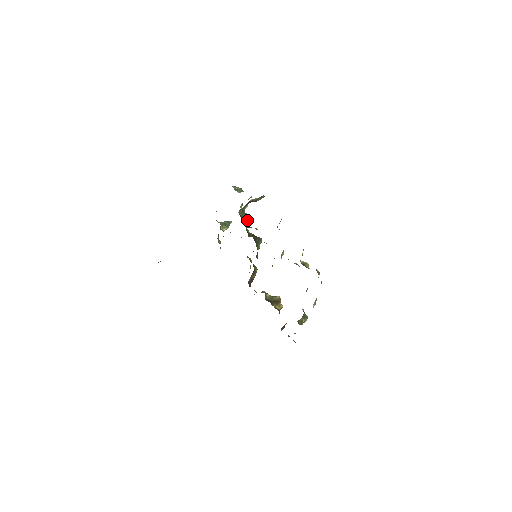
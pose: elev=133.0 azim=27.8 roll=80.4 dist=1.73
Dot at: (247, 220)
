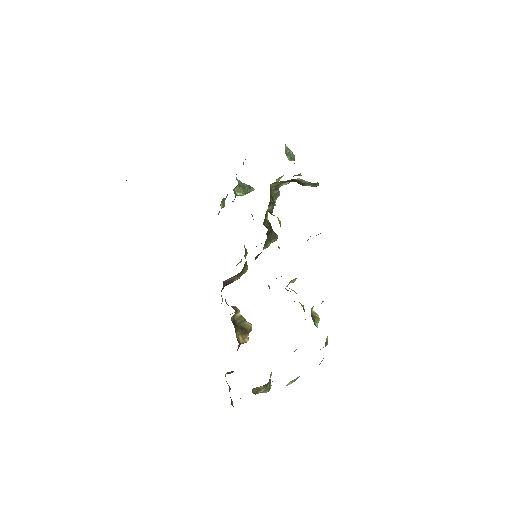
Dot at: (275, 201)
